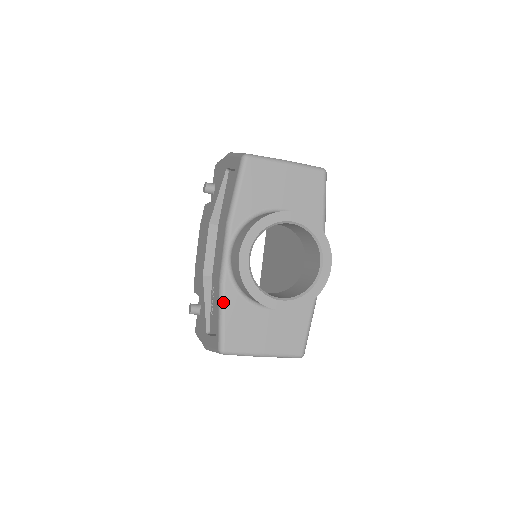
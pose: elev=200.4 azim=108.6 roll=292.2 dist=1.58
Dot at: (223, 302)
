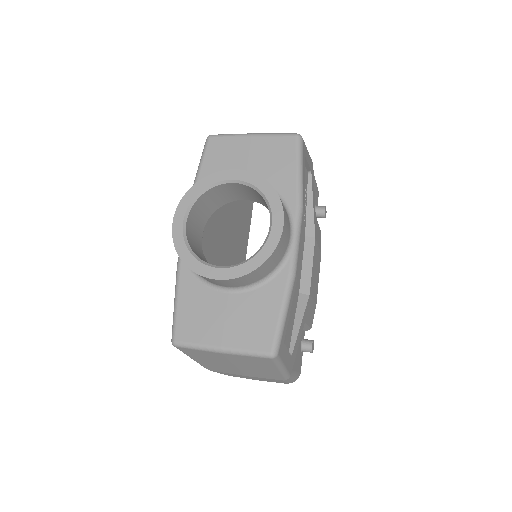
Dot at: (177, 285)
